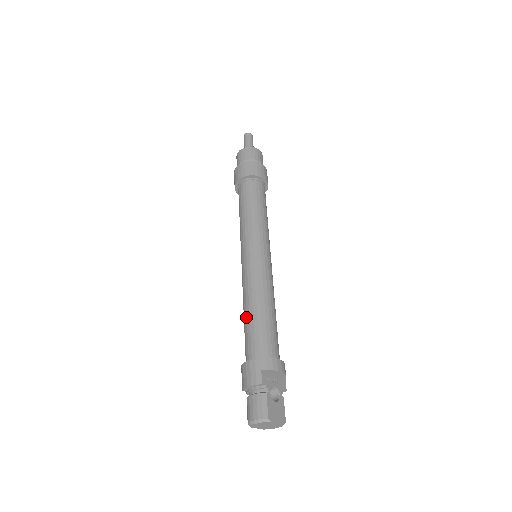
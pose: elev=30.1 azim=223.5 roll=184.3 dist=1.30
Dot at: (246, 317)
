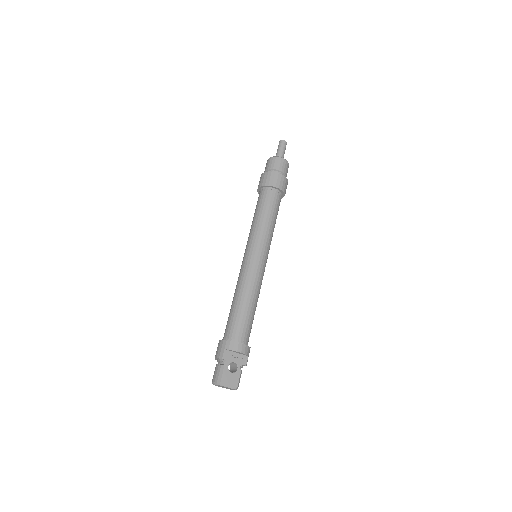
Dot at: (231, 306)
